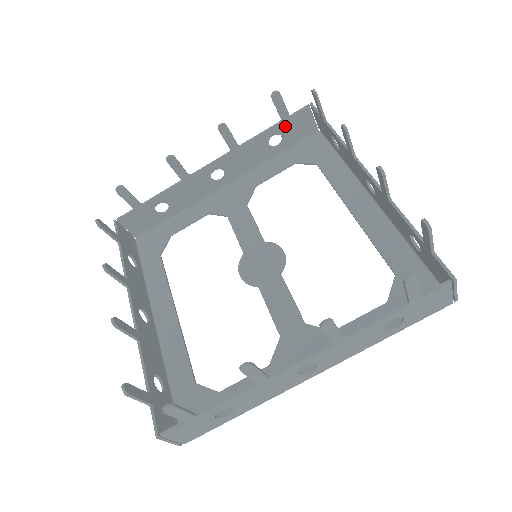
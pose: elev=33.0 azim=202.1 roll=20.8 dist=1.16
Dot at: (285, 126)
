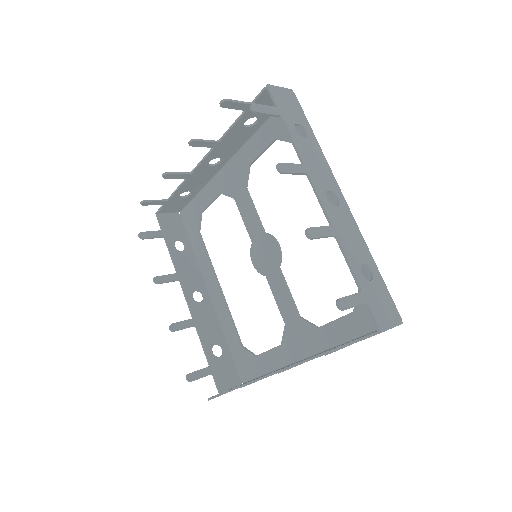
Dot at: occluded
